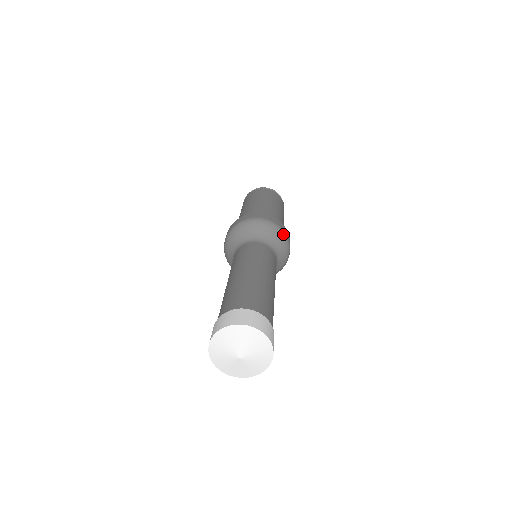
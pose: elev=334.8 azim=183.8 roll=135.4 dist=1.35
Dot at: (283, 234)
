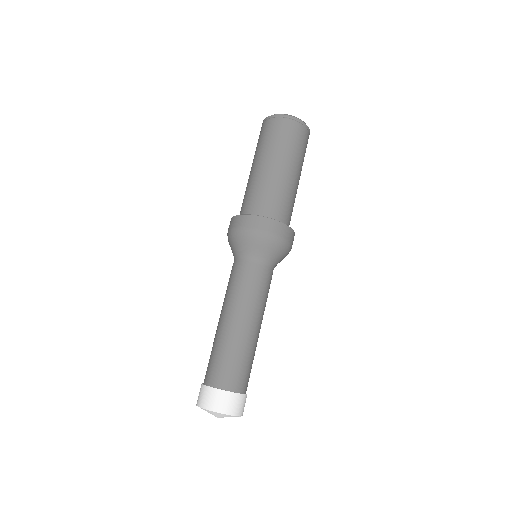
Dot at: (269, 238)
